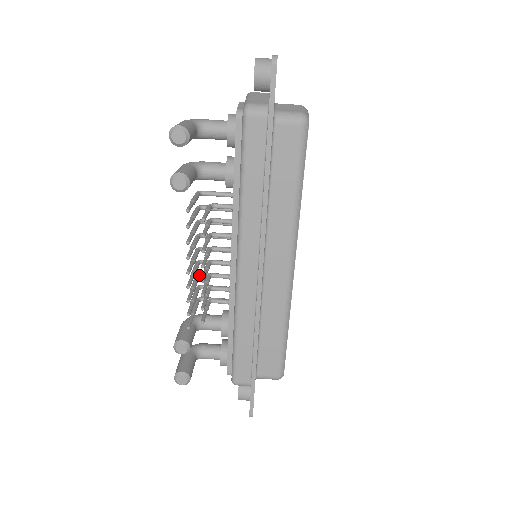
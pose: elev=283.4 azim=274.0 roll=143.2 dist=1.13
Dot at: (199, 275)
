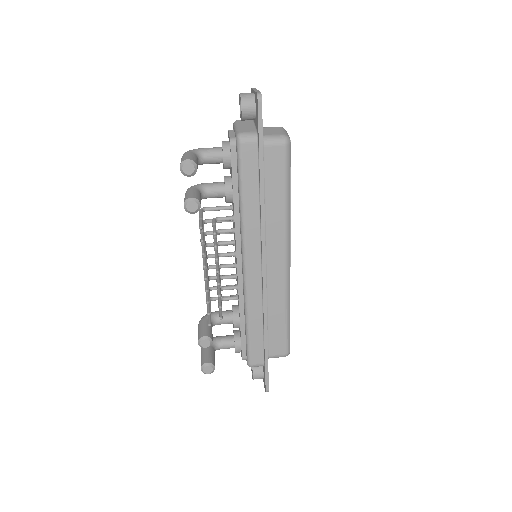
Dot at: (209, 279)
